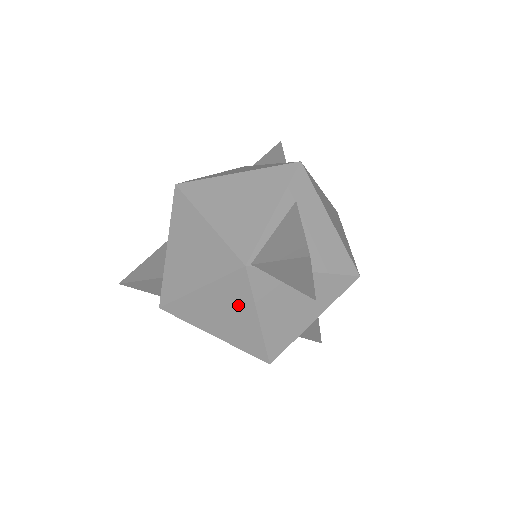
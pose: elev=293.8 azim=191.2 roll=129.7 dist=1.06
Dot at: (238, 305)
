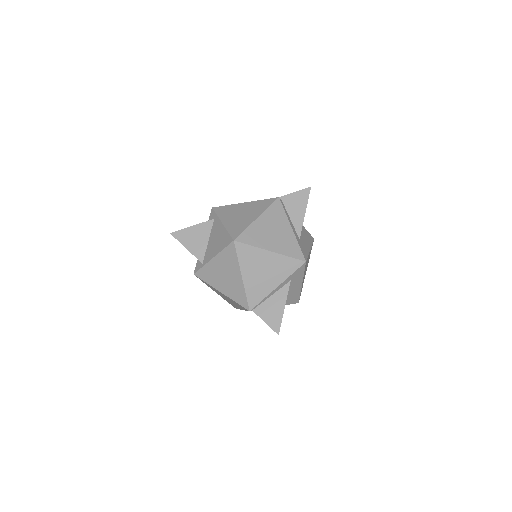
Dot at: (236, 304)
